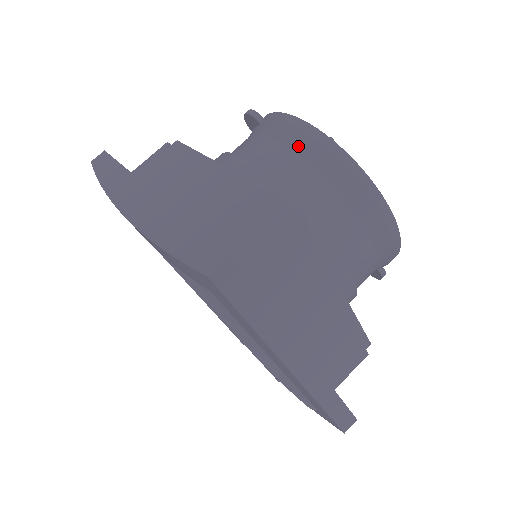
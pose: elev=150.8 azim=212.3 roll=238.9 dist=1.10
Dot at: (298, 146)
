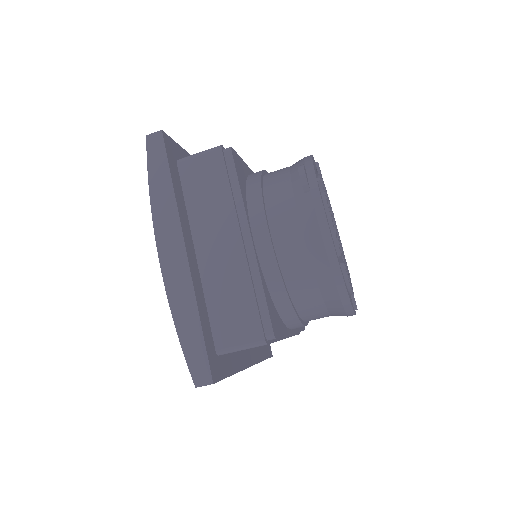
Dot at: (315, 257)
